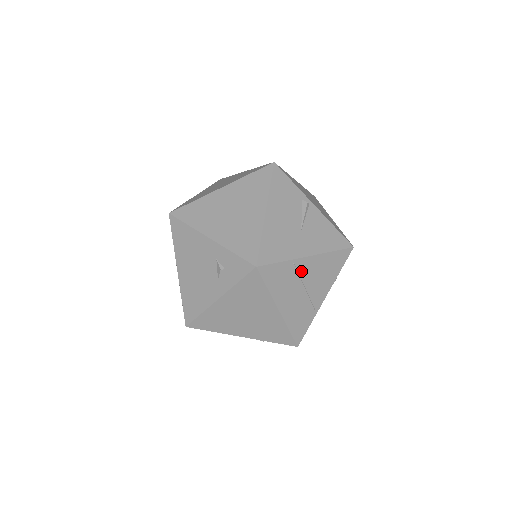
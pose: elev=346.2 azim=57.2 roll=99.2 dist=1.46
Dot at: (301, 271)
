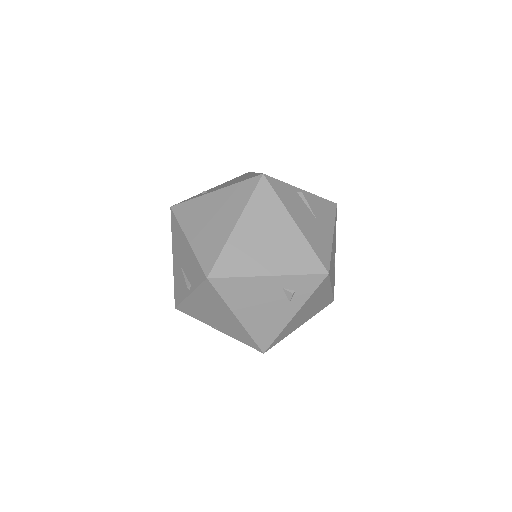
Dot at: occluded
